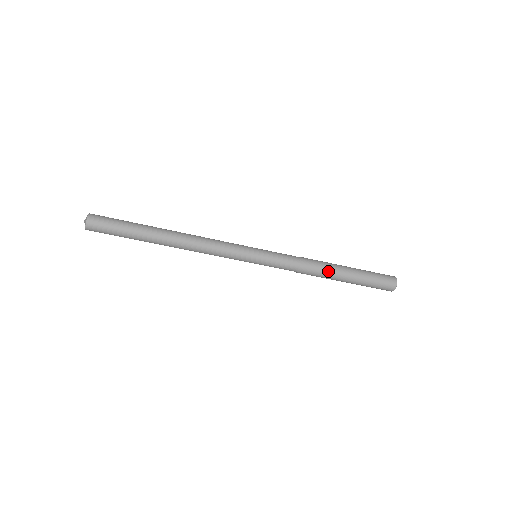
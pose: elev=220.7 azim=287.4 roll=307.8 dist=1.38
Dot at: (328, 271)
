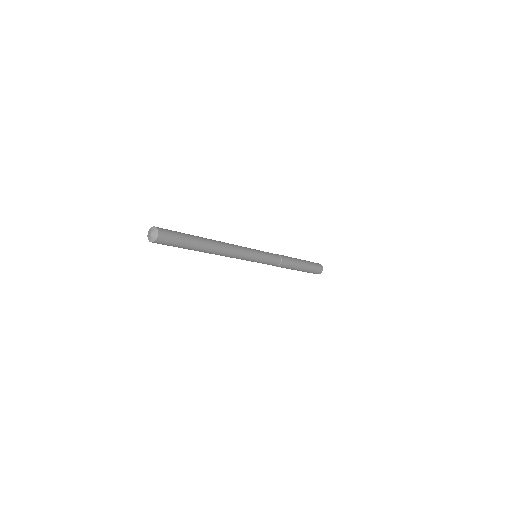
Dot at: (292, 268)
